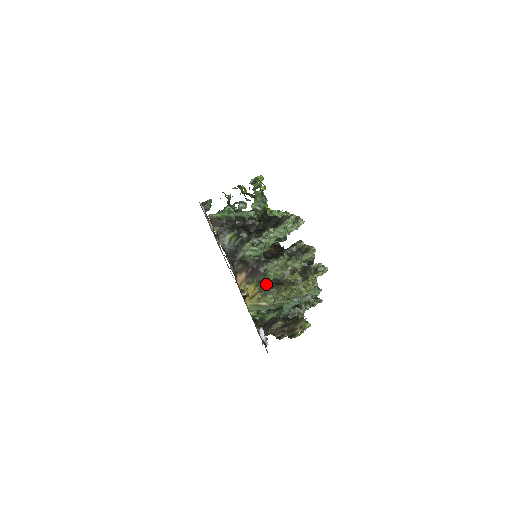
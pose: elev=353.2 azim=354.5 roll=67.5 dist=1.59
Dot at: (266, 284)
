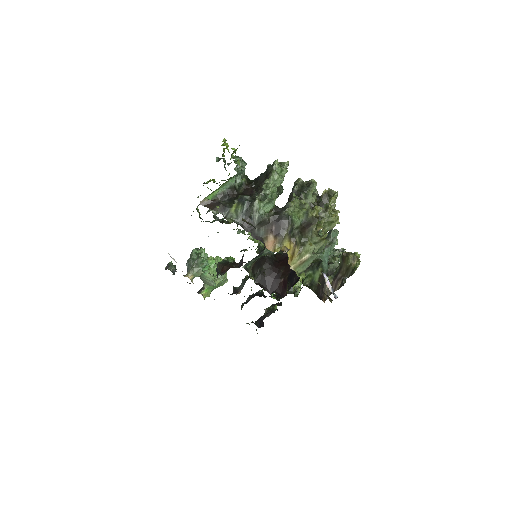
Dot at: (297, 234)
